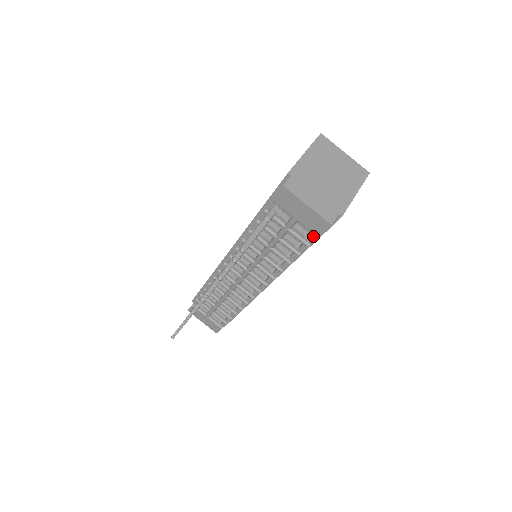
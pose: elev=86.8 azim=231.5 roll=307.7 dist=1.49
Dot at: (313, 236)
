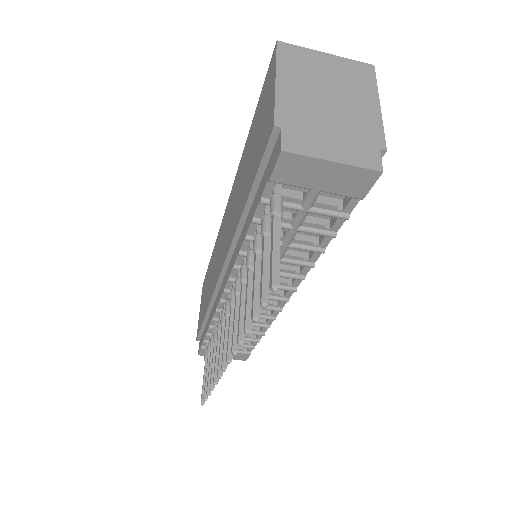
Dot at: (352, 201)
